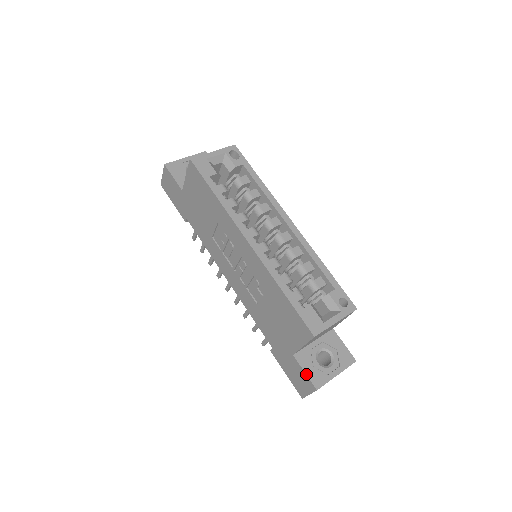
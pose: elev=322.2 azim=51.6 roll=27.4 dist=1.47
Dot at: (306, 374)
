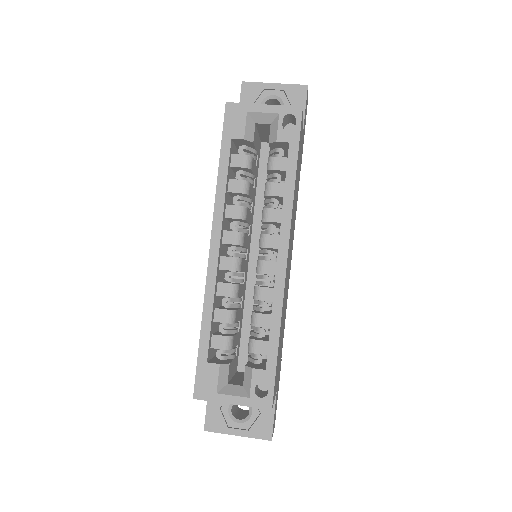
Dot at: (206, 409)
